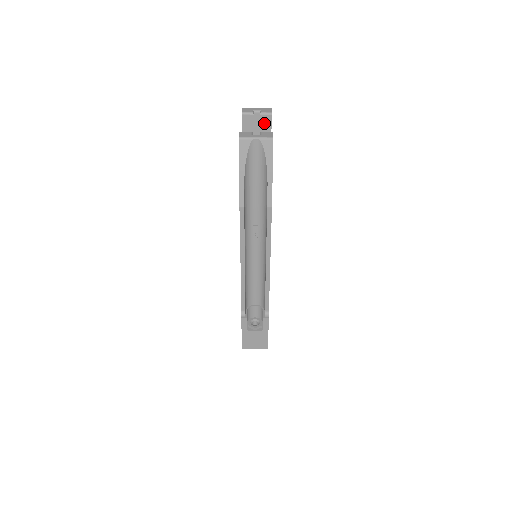
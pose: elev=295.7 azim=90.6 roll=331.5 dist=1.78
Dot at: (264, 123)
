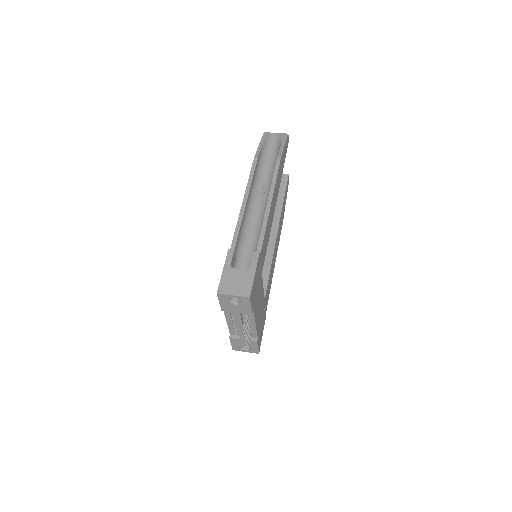
Dot at: (282, 178)
